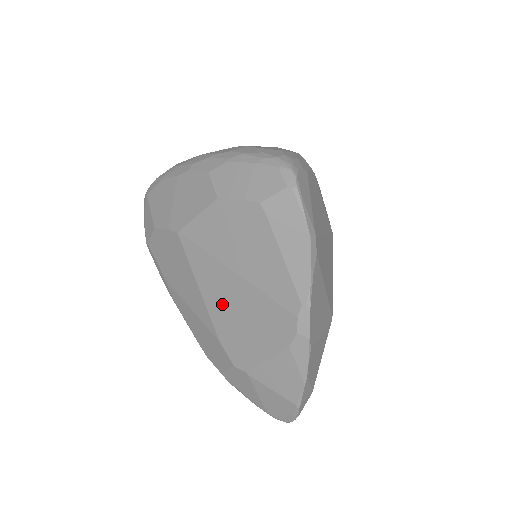
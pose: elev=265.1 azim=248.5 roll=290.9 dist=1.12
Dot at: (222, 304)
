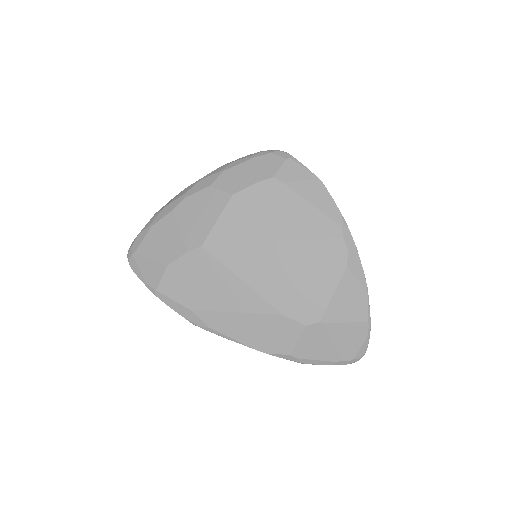
Dot at: (272, 277)
